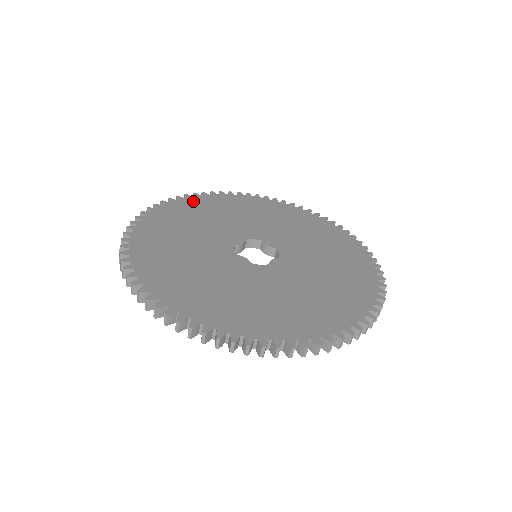
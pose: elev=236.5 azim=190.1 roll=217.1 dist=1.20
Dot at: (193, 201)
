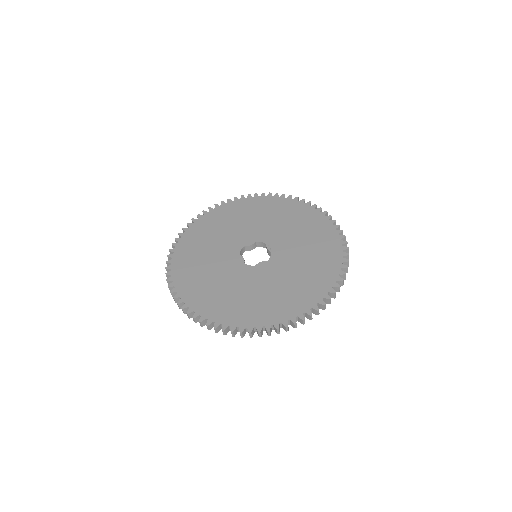
Dot at: (243, 202)
